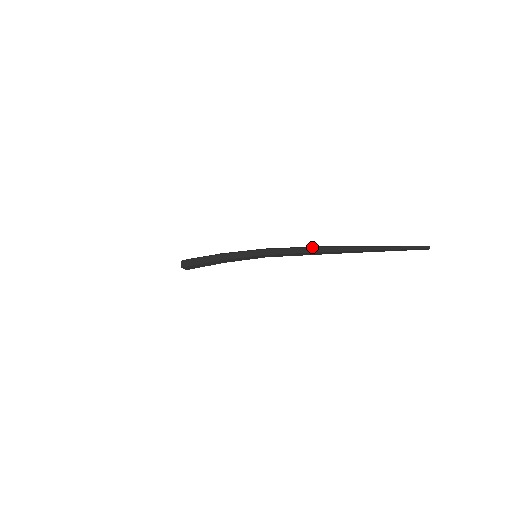
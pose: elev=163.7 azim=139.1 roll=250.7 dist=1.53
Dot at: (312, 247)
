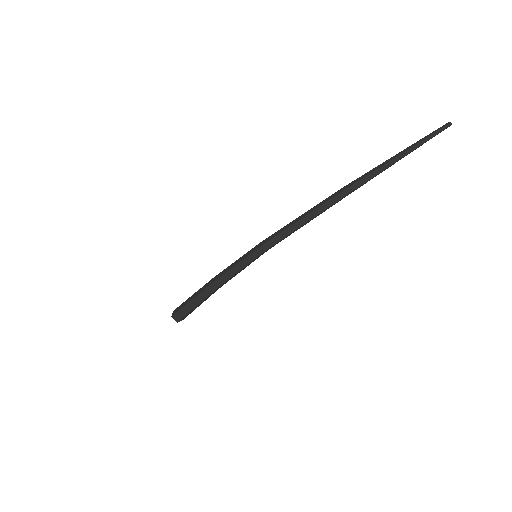
Dot at: (318, 207)
